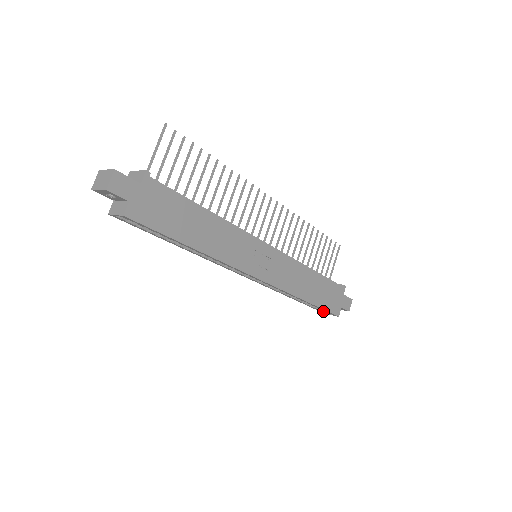
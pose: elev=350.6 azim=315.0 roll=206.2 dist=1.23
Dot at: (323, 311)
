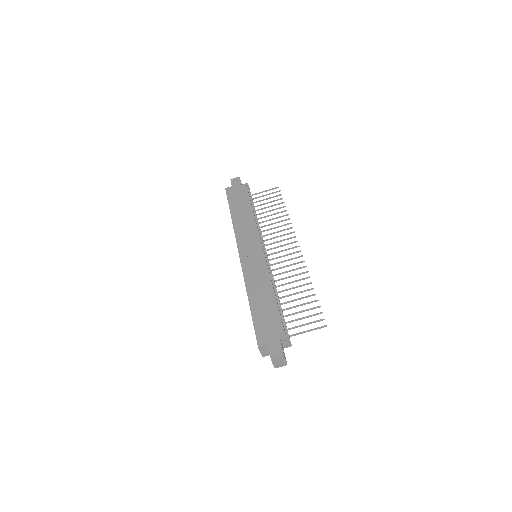
Dot at: occluded
